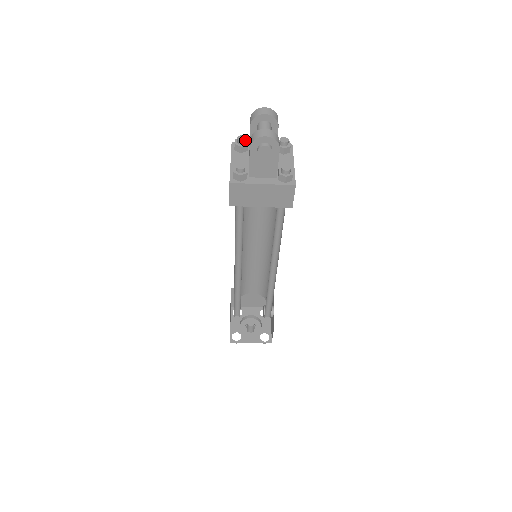
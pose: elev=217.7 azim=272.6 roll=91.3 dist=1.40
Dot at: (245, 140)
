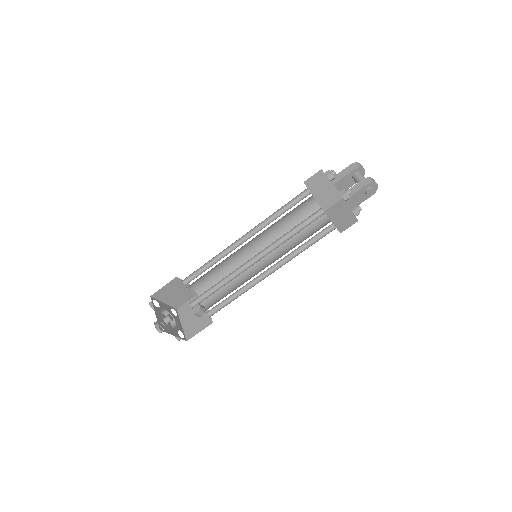
Dot at: (336, 174)
